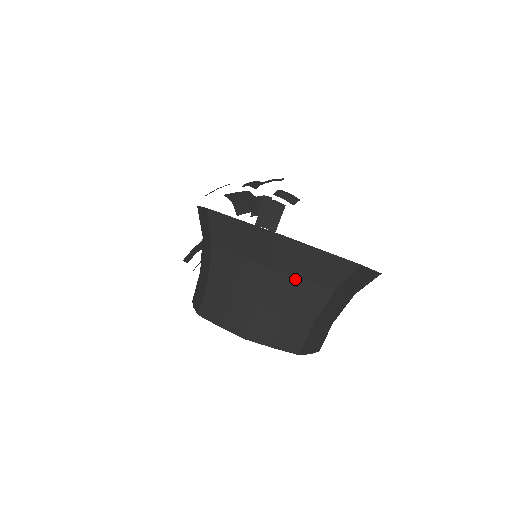
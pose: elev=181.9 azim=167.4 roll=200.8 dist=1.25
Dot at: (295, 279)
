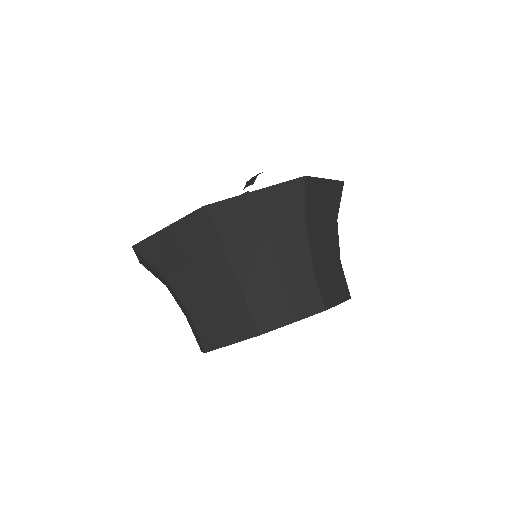
Dot at: (186, 268)
